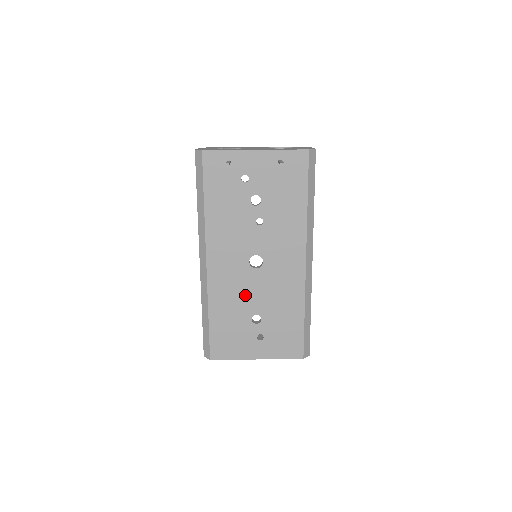
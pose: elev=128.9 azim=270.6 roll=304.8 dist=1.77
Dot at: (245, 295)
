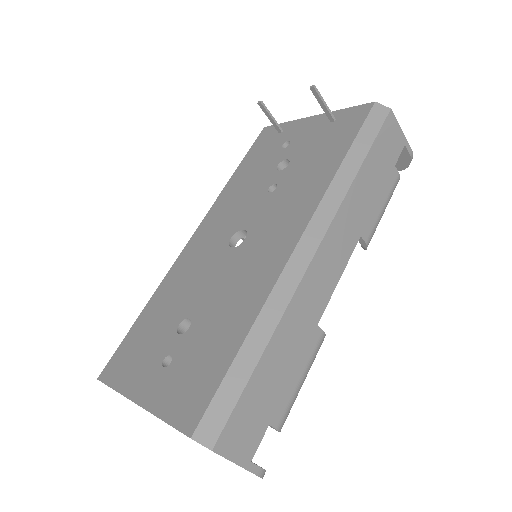
Dot at: (197, 285)
